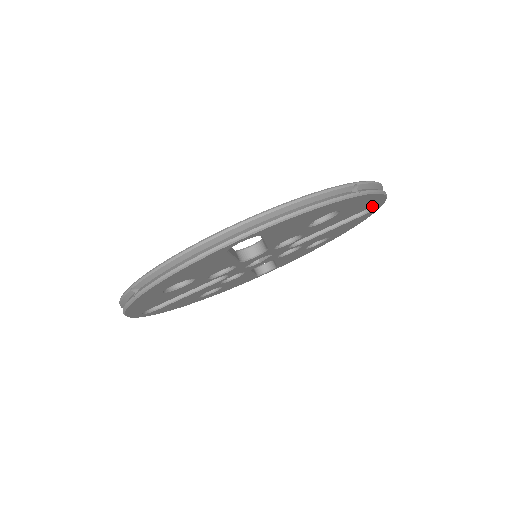
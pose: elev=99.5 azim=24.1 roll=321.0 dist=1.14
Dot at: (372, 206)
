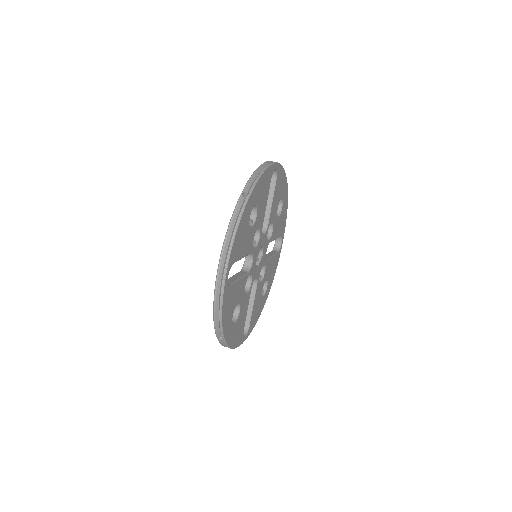
Dot at: (282, 235)
